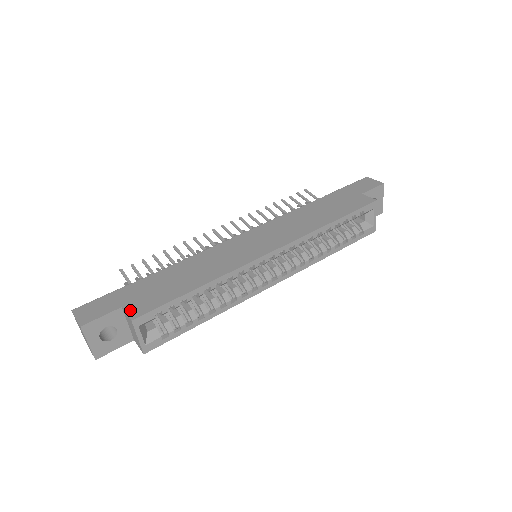
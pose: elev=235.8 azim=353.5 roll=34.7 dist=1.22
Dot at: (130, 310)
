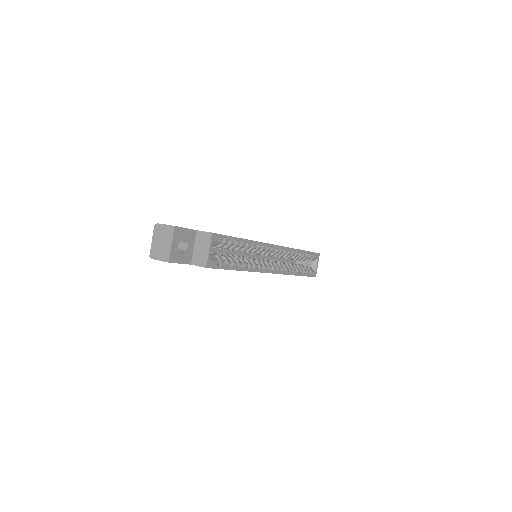
Dot at: occluded
